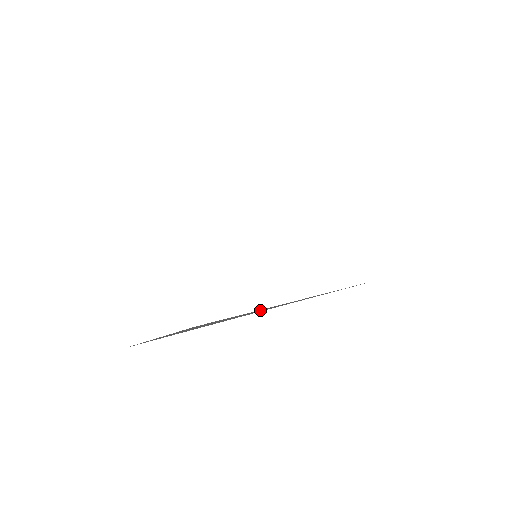
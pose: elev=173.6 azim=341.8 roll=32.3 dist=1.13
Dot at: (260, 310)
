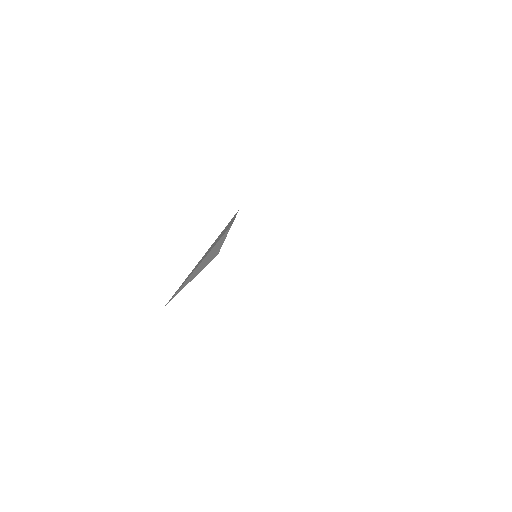
Dot at: occluded
